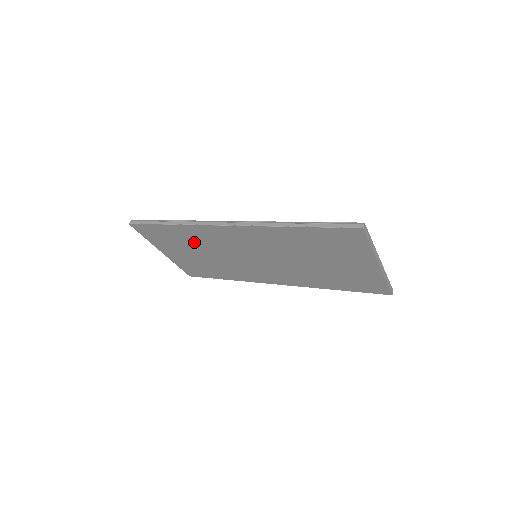
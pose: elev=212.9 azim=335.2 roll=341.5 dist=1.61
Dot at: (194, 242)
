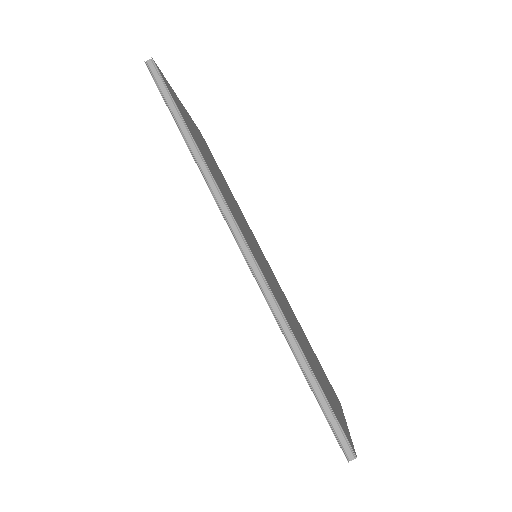
Dot at: occluded
